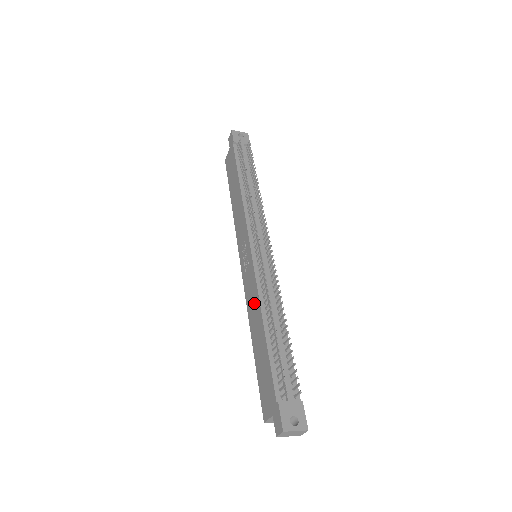
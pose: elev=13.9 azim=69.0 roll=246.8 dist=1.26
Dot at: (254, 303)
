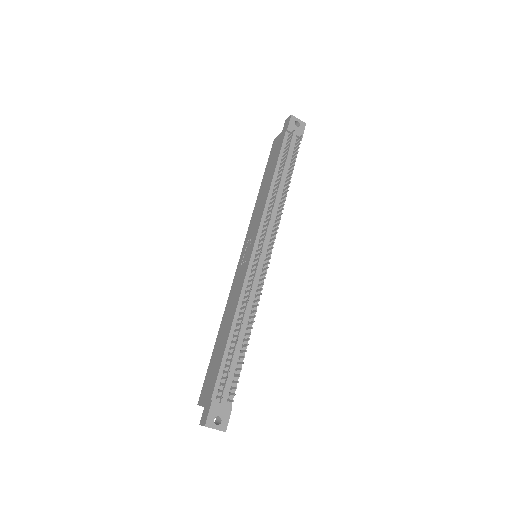
Dot at: (233, 302)
